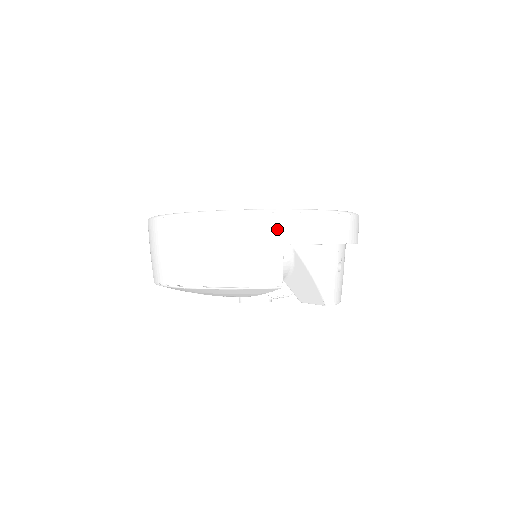
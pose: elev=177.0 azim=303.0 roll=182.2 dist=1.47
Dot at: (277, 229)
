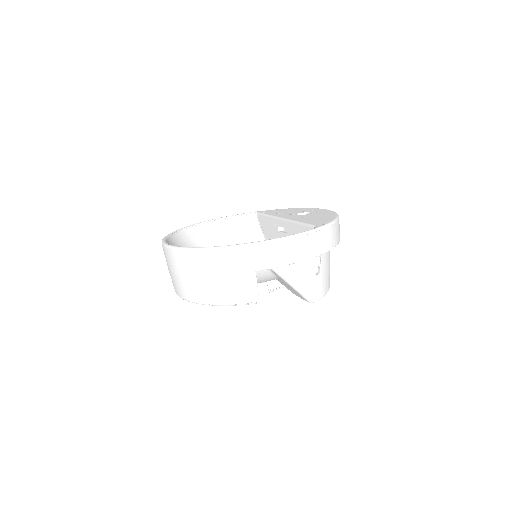
Dot at: (248, 260)
